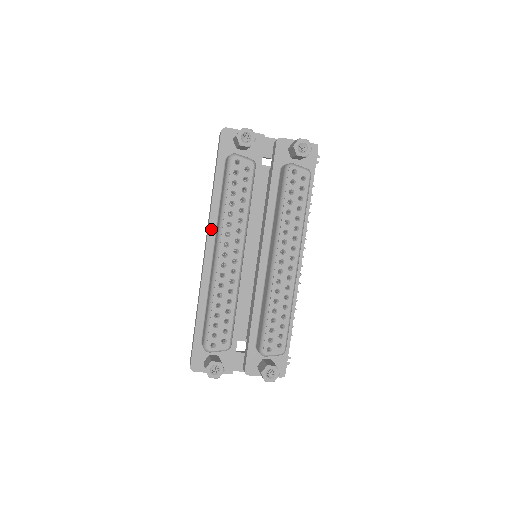
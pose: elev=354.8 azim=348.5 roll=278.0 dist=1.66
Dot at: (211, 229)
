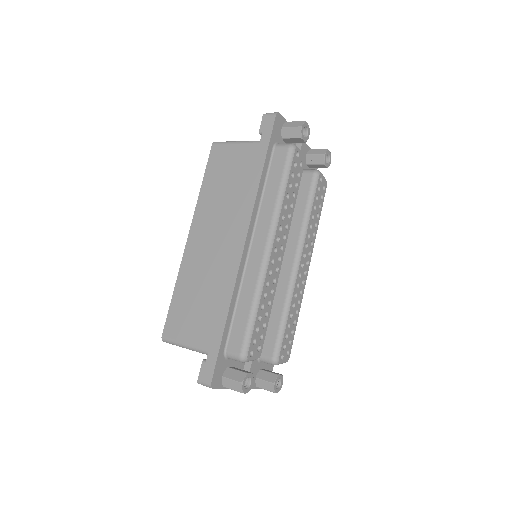
Dot at: (253, 218)
